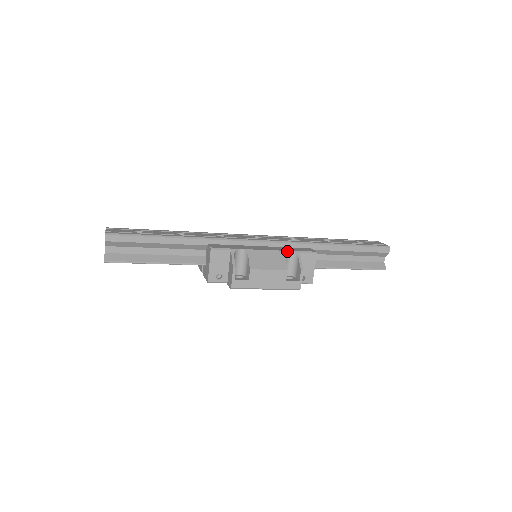
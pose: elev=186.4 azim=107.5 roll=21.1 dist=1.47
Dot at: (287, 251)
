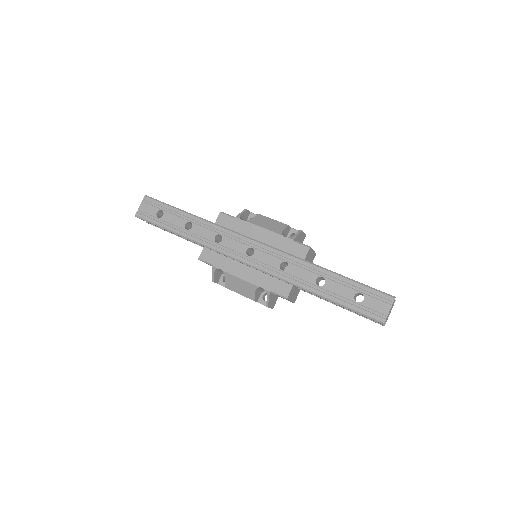
Dot at: (258, 287)
